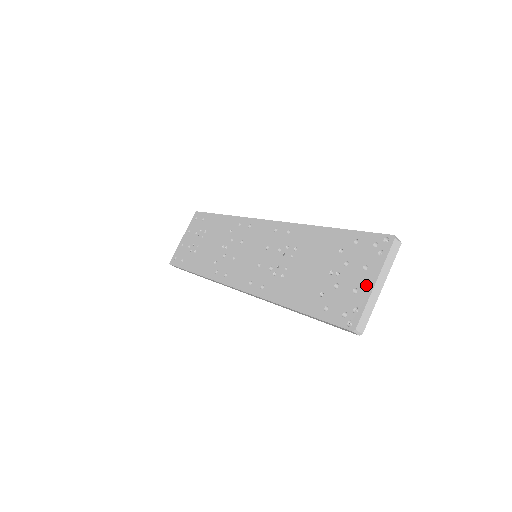
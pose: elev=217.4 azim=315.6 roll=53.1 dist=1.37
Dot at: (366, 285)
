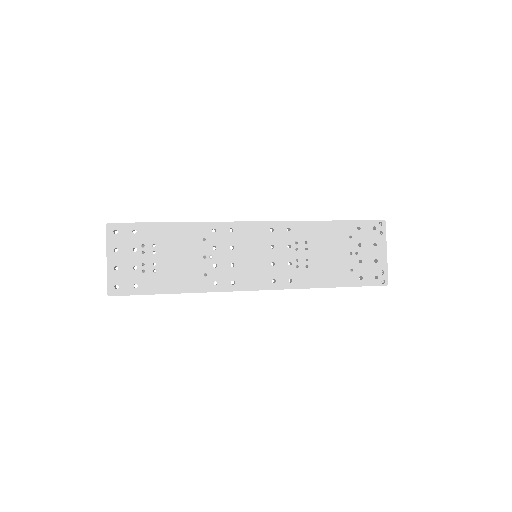
Dot at: (382, 256)
